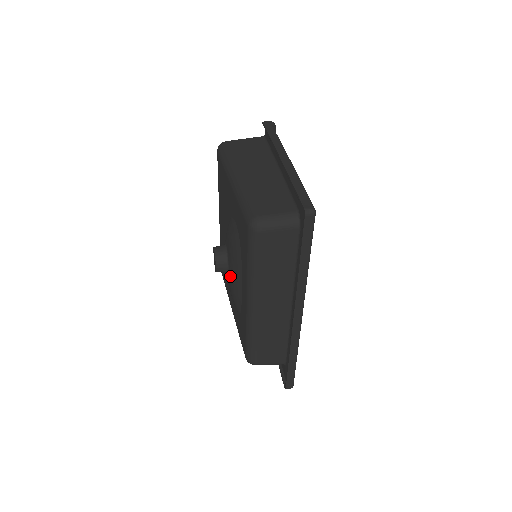
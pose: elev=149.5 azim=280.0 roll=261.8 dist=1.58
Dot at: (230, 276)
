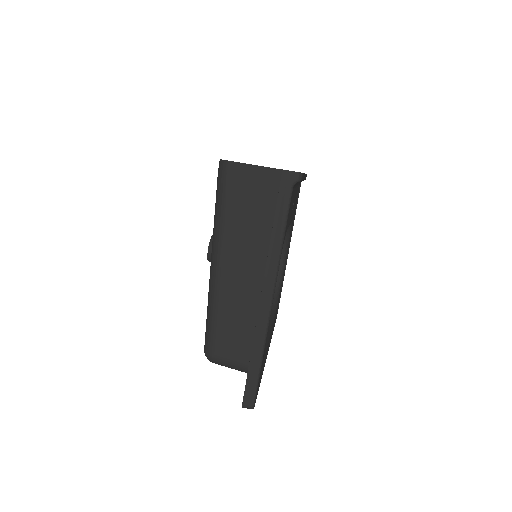
Dot at: occluded
